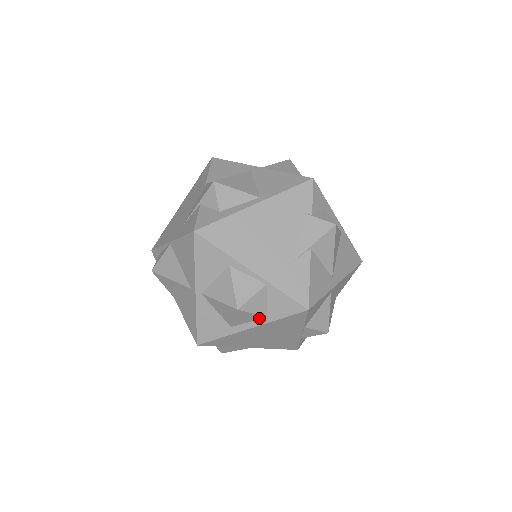
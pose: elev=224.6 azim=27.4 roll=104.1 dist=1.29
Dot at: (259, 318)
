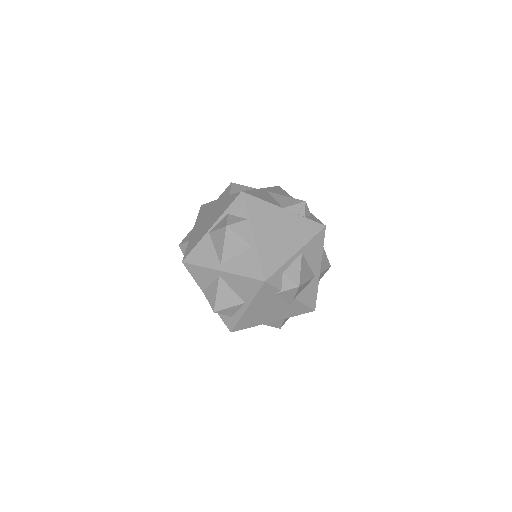
Dot at: occluded
